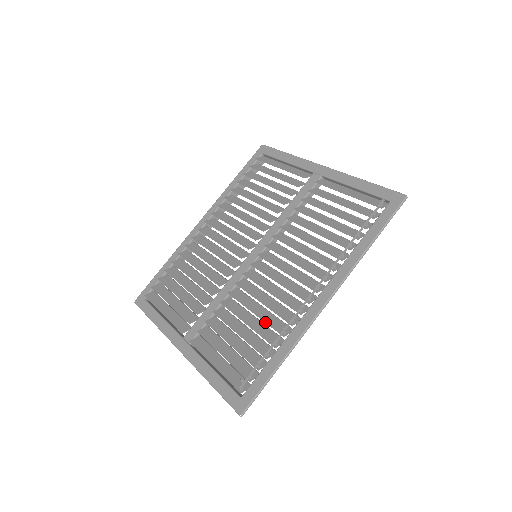
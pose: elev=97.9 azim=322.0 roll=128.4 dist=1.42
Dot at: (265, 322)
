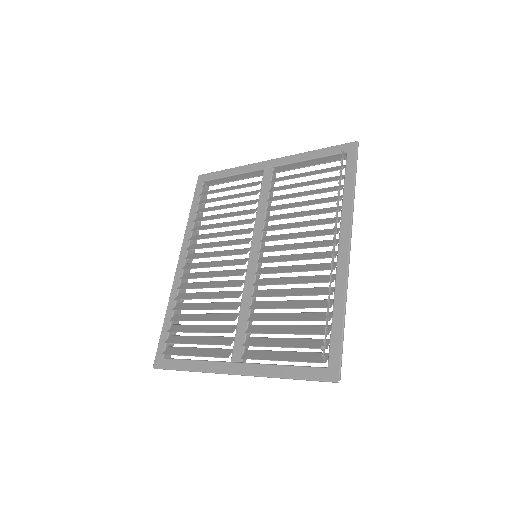
Dot at: (306, 295)
